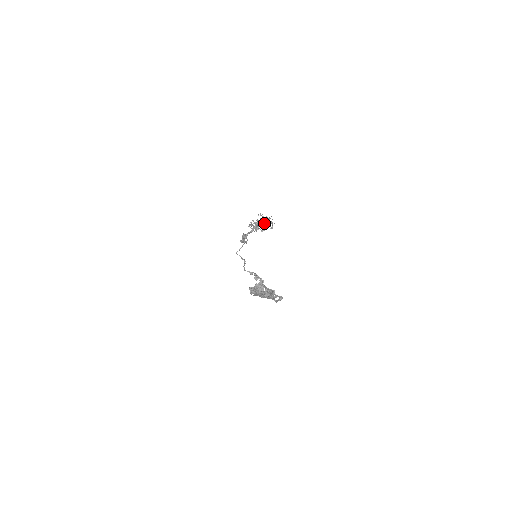
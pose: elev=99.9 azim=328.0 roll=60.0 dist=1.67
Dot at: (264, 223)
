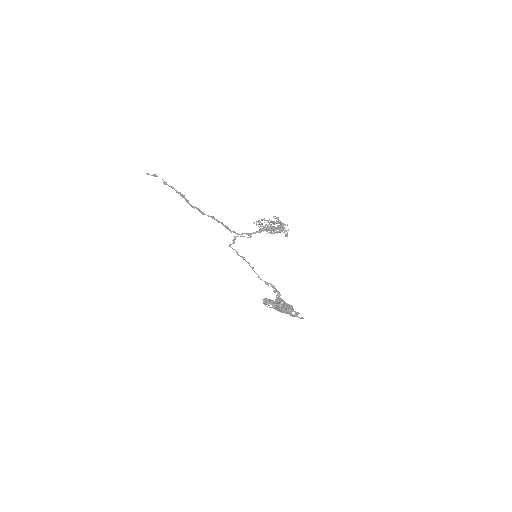
Dot at: (281, 229)
